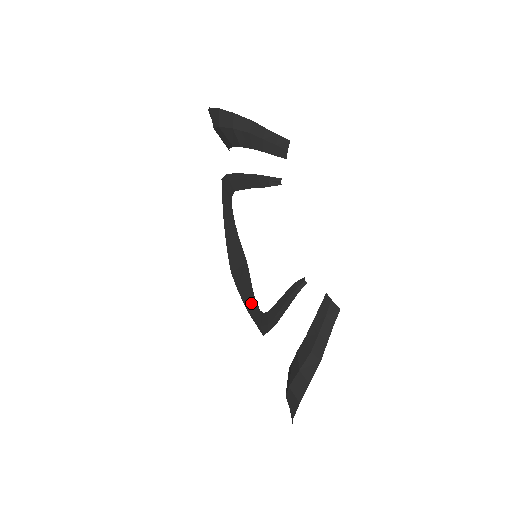
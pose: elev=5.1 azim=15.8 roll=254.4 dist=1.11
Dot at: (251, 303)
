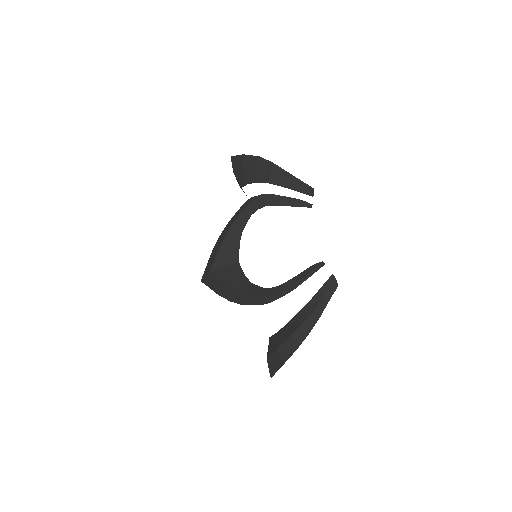
Dot at: (247, 287)
